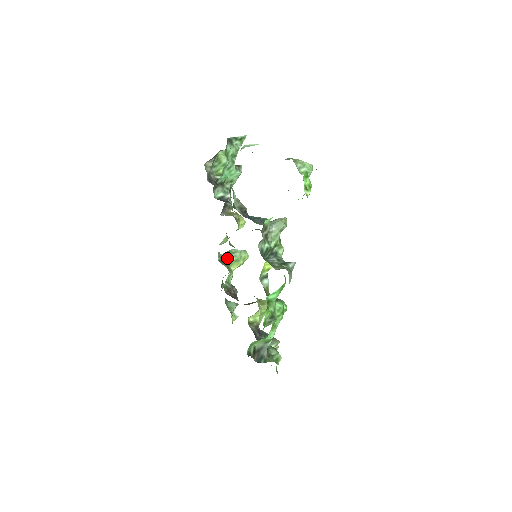
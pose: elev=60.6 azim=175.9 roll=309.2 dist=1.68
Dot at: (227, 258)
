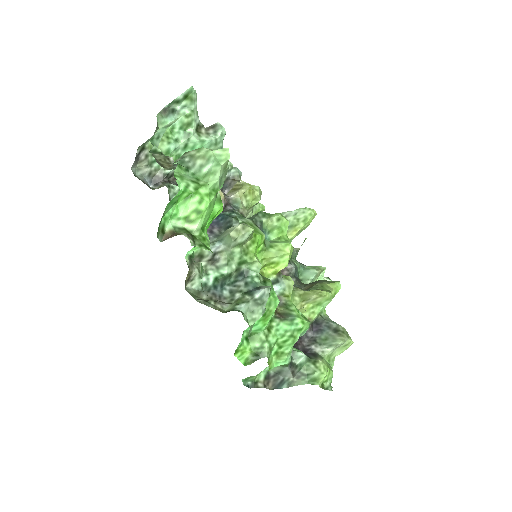
Dot at: occluded
